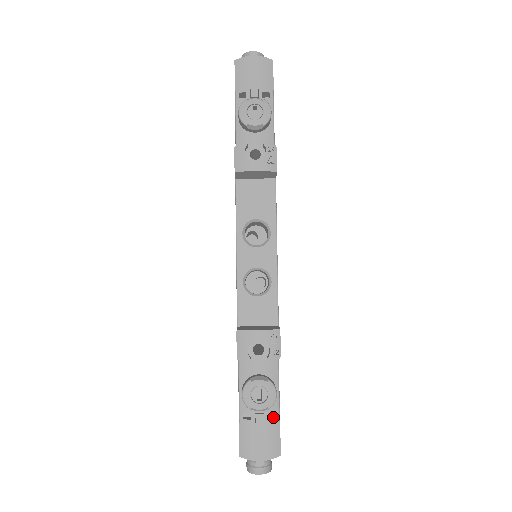
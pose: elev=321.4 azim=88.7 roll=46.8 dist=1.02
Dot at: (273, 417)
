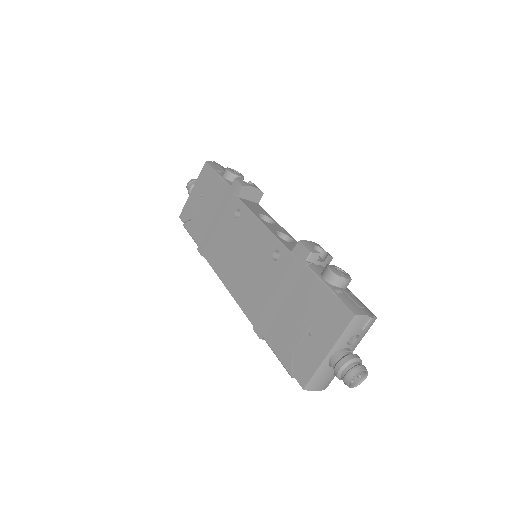
Dot at: occluded
